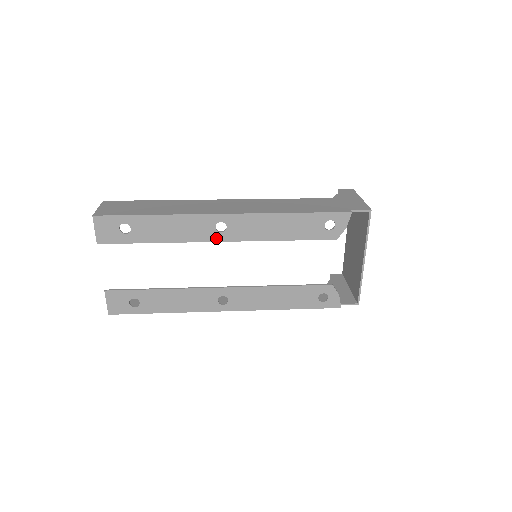
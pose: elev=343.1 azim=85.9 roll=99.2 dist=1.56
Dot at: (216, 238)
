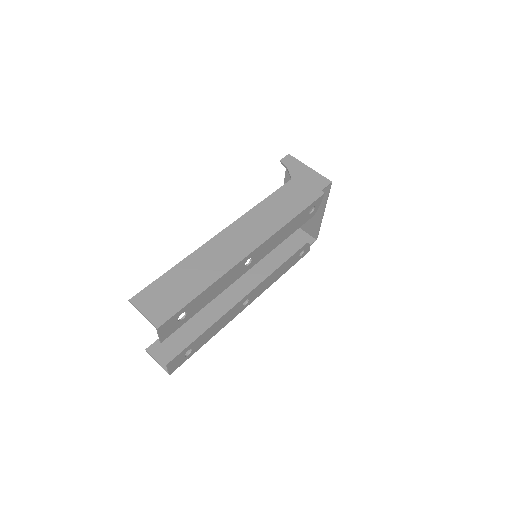
Dot at: (244, 271)
